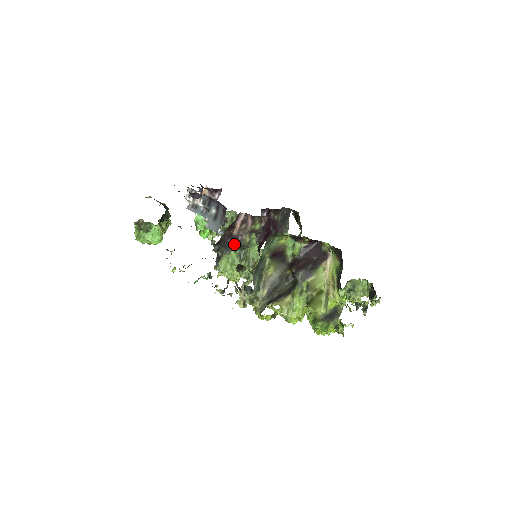
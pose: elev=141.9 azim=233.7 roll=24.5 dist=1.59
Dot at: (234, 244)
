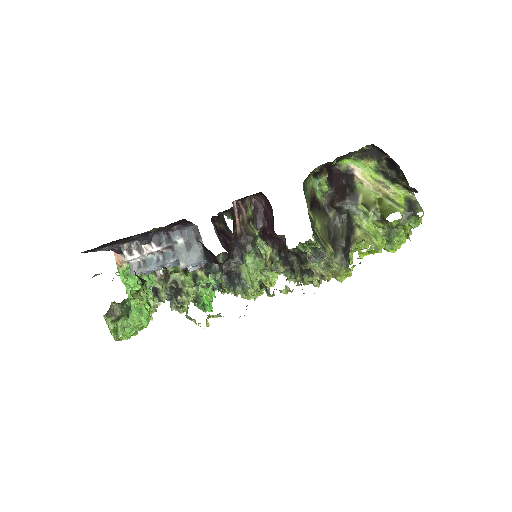
Dot at: (244, 245)
